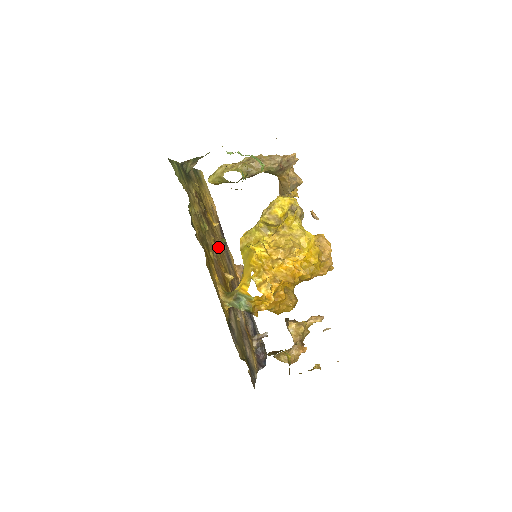
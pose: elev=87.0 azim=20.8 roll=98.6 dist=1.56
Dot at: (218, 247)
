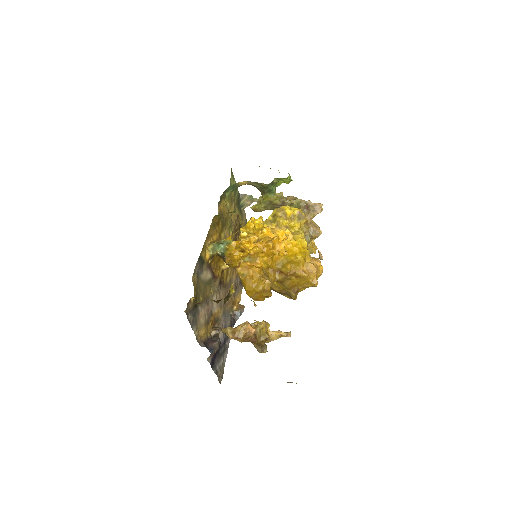
Dot at: occluded
